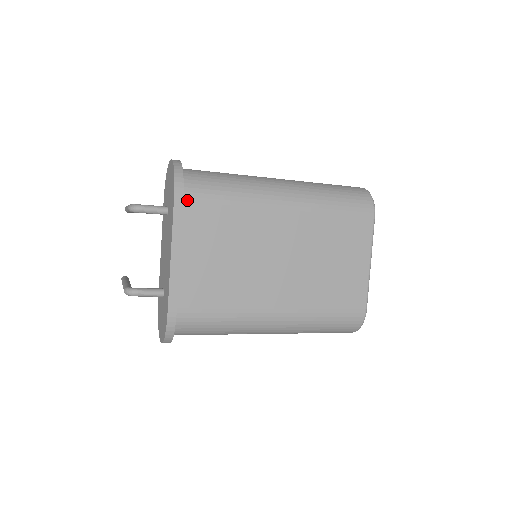
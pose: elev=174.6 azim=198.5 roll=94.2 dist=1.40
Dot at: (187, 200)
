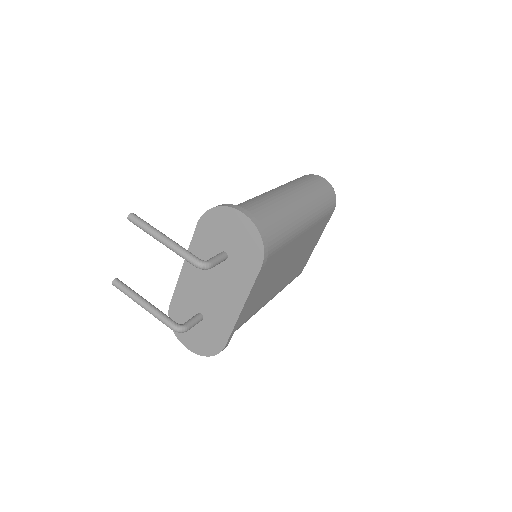
Dot at: occluded
